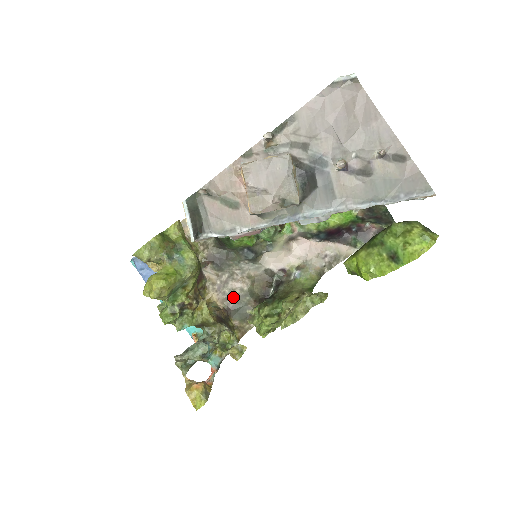
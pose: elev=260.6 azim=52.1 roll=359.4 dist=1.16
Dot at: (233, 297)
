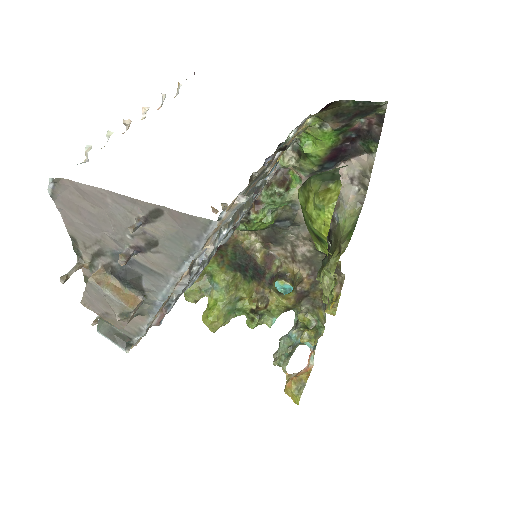
Dot at: (308, 261)
